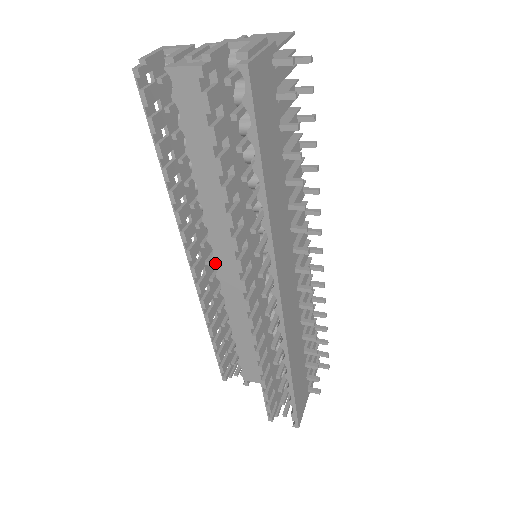
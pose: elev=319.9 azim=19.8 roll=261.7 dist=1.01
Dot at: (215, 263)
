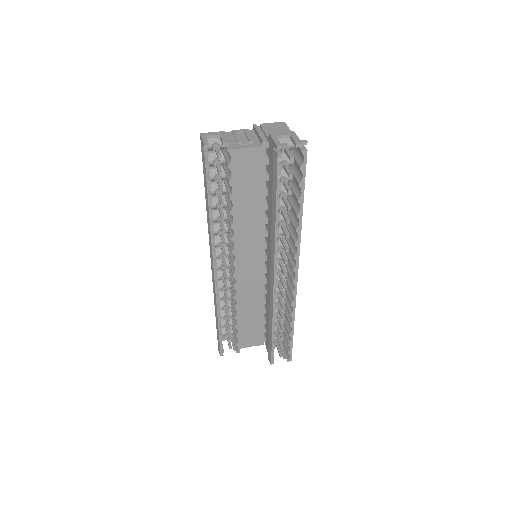
Dot at: occluded
